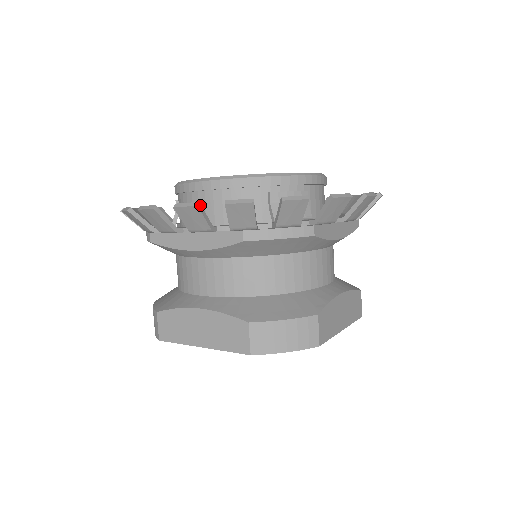
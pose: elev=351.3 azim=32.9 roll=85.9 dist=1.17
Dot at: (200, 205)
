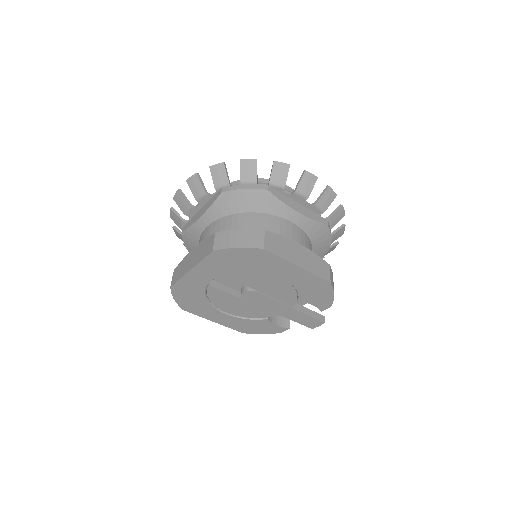
Dot at: (199, 175)
